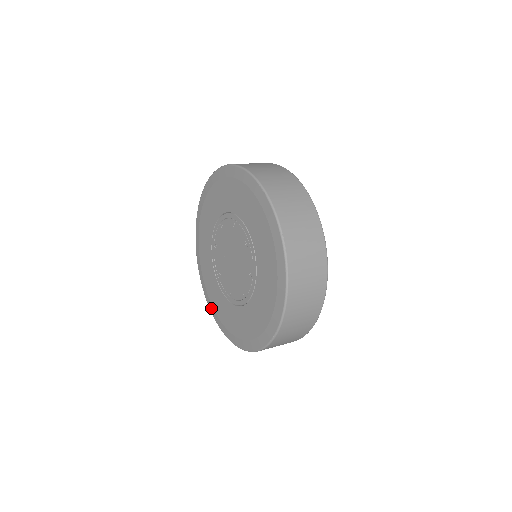
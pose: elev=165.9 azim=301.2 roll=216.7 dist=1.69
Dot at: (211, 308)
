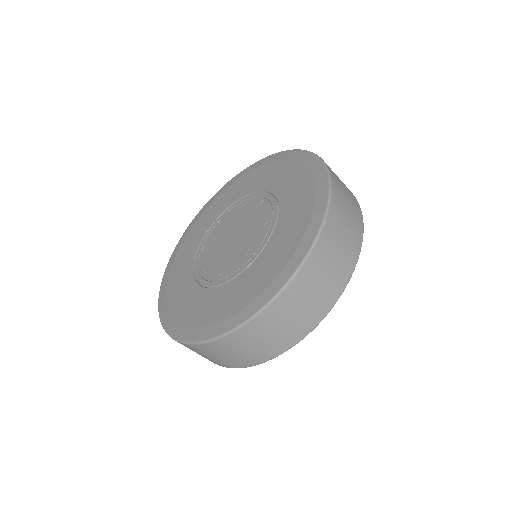
Dot at: (230, 322)
